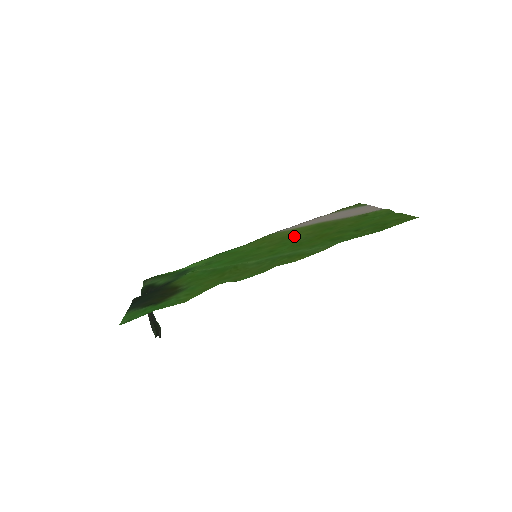
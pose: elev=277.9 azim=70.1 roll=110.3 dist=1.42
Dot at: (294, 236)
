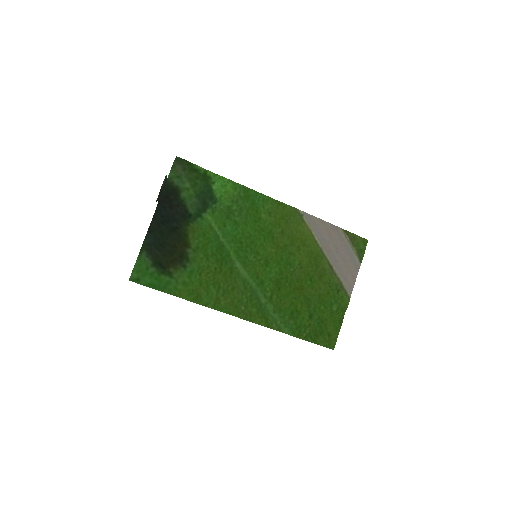
Dot at: (296, 251)
